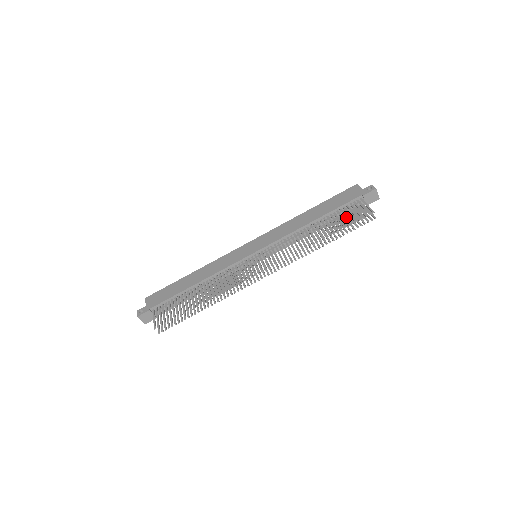
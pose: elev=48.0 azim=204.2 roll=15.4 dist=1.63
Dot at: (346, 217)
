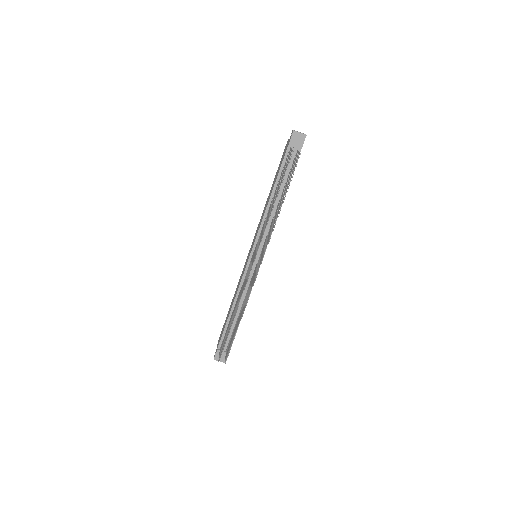
Dot at: (283, 173)
